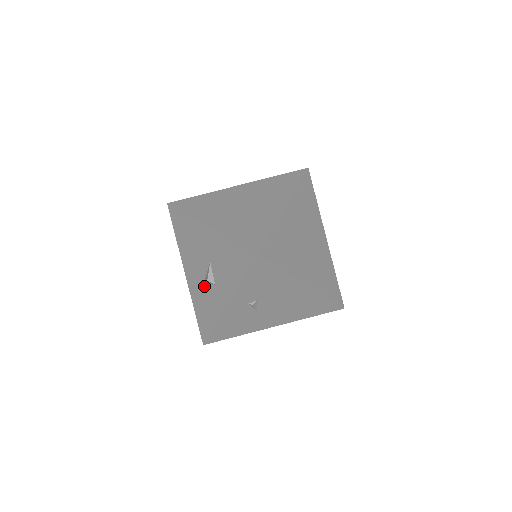
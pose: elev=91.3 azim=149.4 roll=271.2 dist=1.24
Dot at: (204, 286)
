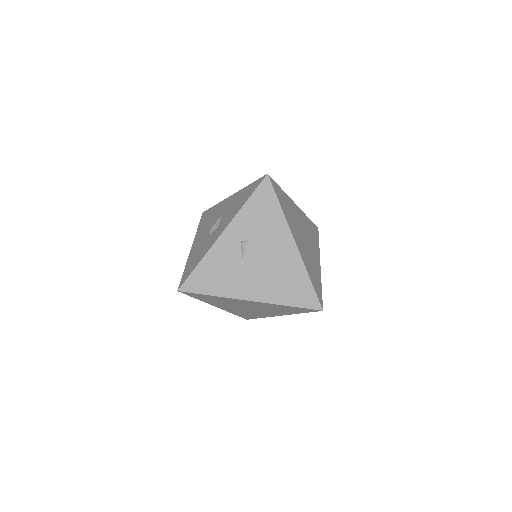
Dot at: (206, 238)
